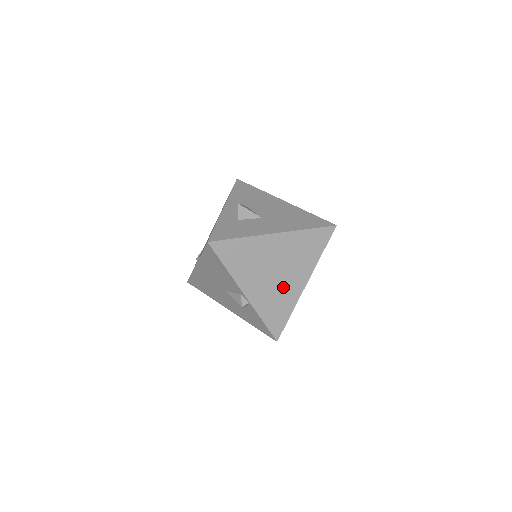
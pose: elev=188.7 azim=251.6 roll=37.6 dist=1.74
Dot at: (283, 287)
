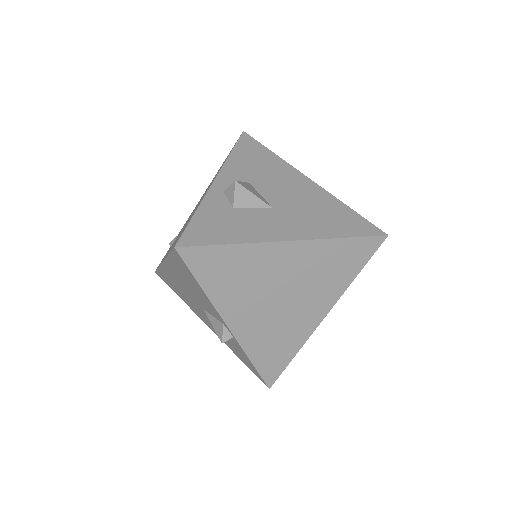
Dot at: (289, 319)
